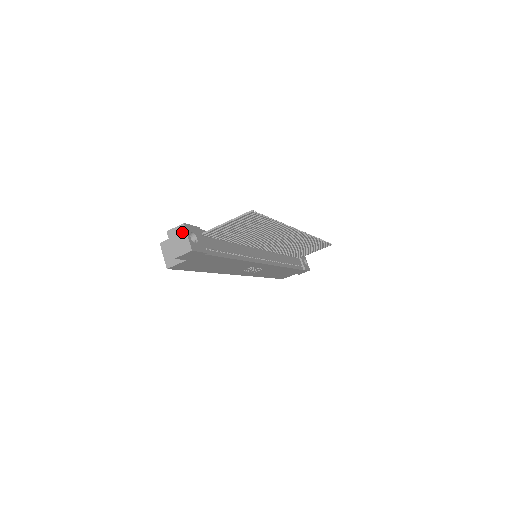
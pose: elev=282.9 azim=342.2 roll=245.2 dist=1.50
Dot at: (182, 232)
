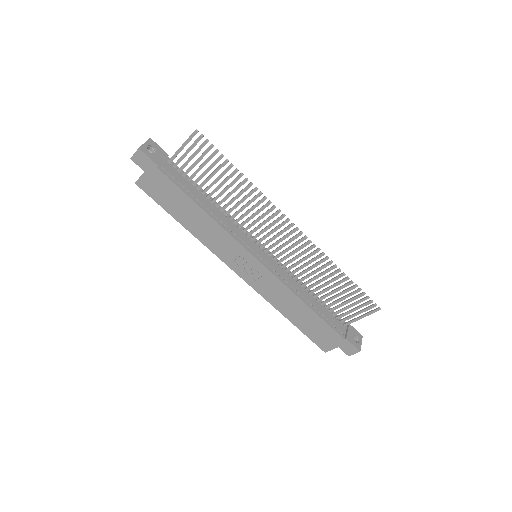
Dot at: (145, 143)
